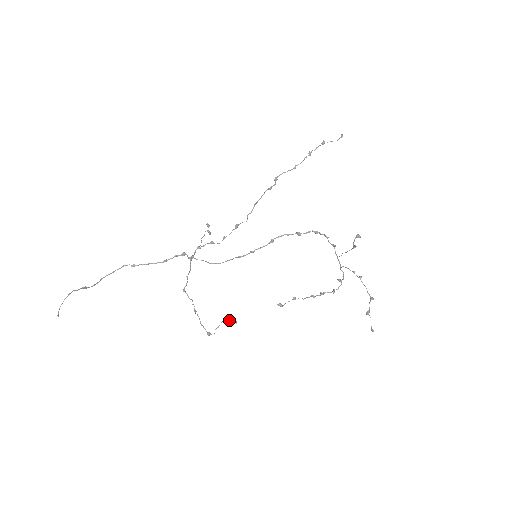
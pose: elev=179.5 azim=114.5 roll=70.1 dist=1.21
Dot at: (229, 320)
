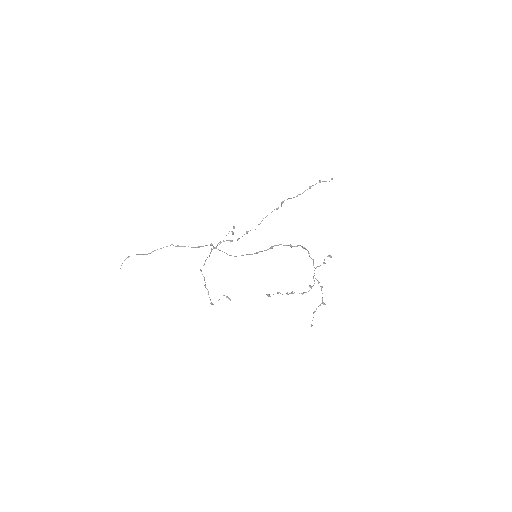
Dot at: (226, 297)
